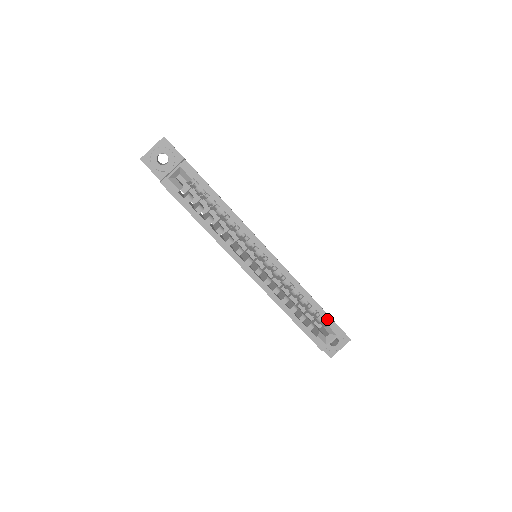
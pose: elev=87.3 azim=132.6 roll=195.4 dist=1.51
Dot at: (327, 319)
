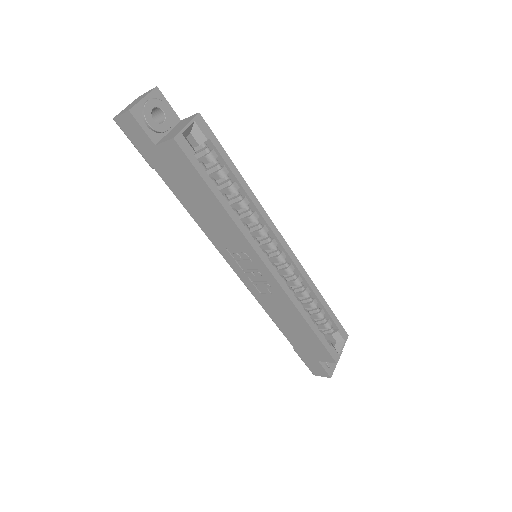
Dot at: (336, 322)
